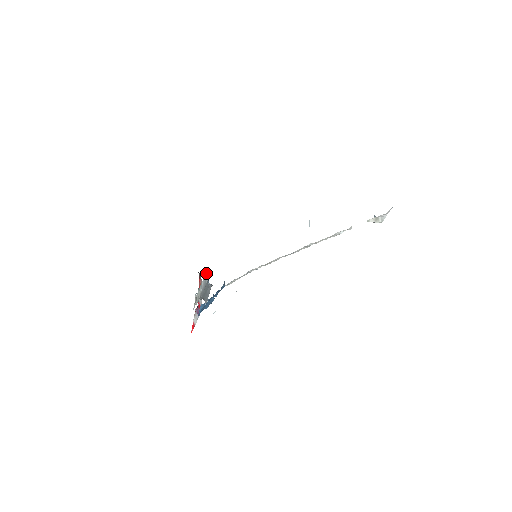
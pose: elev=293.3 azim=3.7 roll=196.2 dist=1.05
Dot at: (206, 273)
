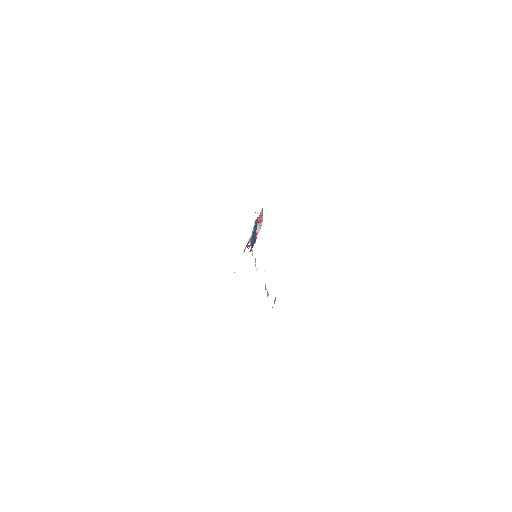
Dot at: occluded
